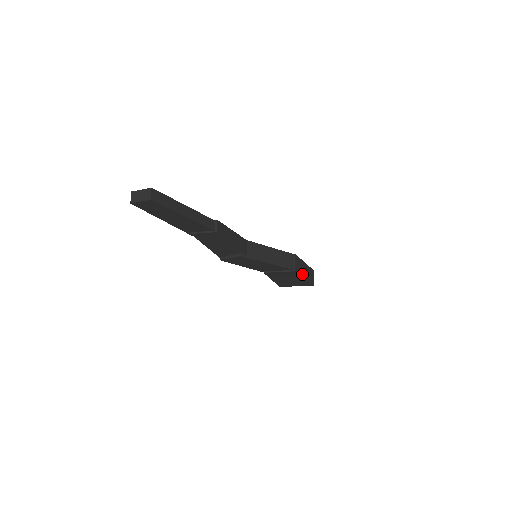
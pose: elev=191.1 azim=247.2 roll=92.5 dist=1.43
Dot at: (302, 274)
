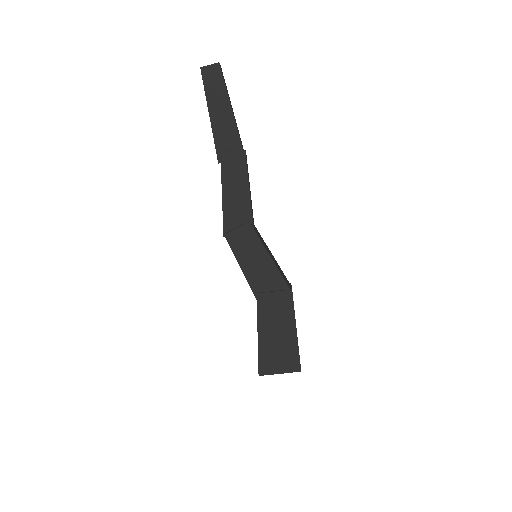
Dot at: occluded
